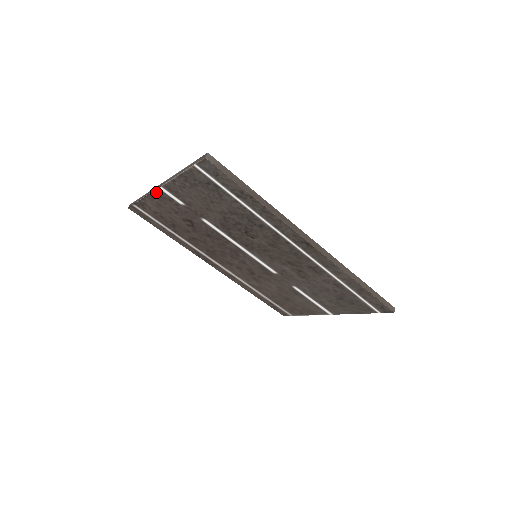
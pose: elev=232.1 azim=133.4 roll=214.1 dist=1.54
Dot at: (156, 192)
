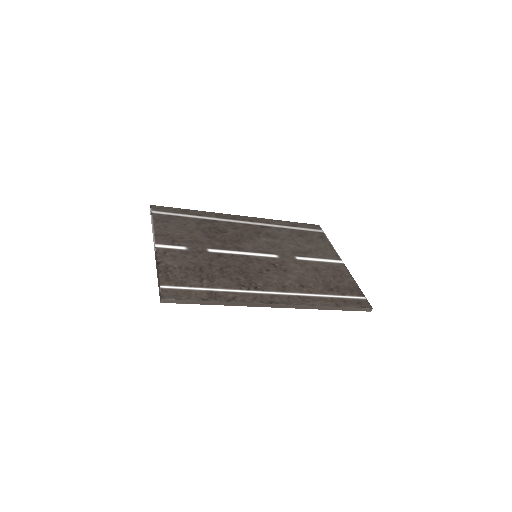
Dot at: occluded
